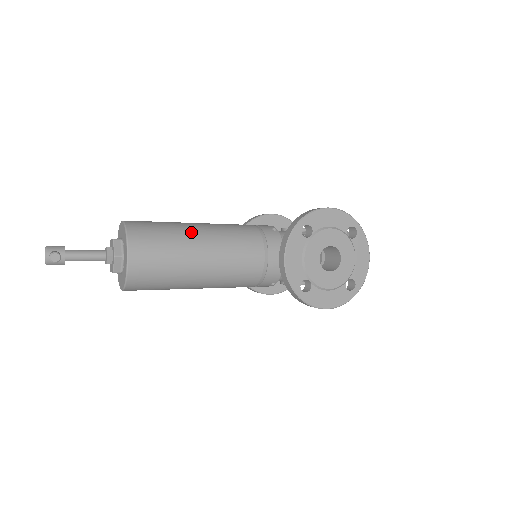
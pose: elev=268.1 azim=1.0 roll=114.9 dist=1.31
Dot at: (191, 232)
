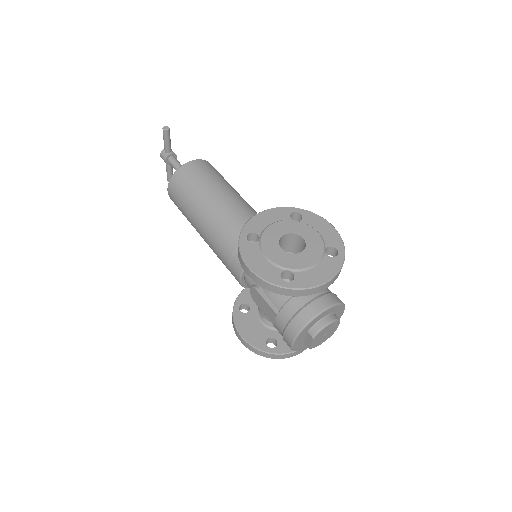
Dot at: (234, 190)
